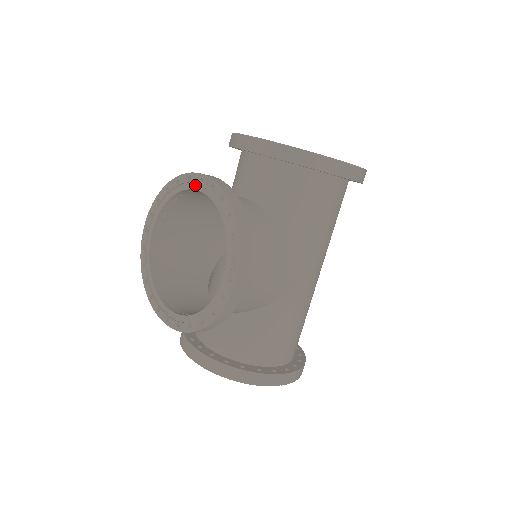
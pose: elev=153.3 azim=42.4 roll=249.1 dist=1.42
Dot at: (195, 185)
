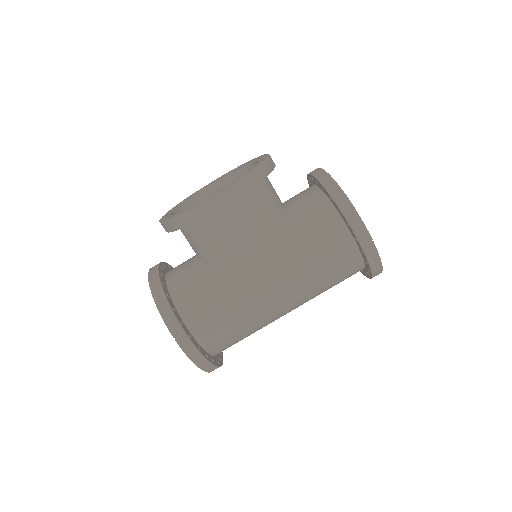
Dot at: occluded
